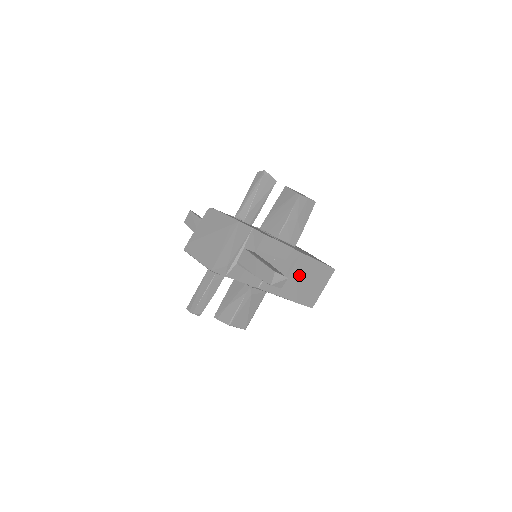
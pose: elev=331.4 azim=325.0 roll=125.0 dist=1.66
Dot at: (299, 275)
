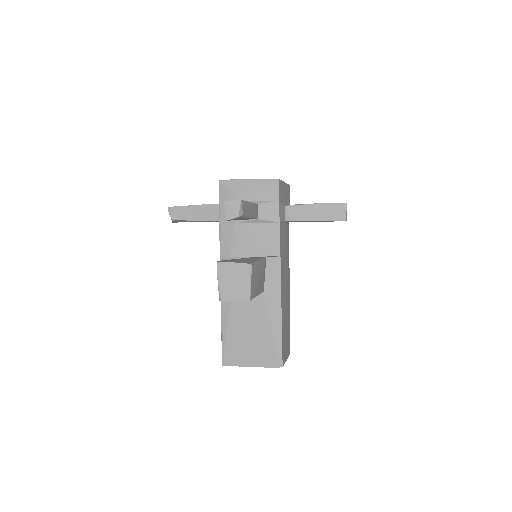
Dot at: (286, 305)
